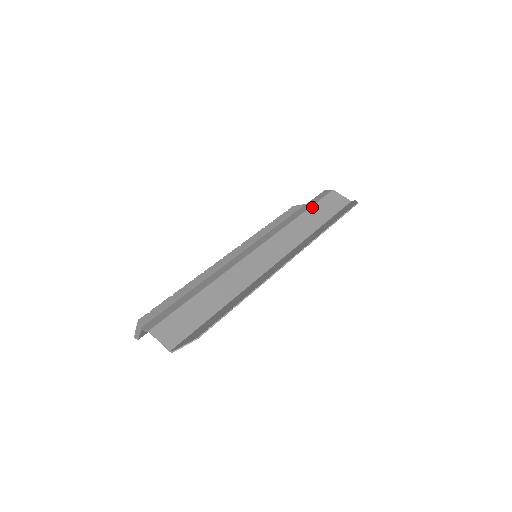
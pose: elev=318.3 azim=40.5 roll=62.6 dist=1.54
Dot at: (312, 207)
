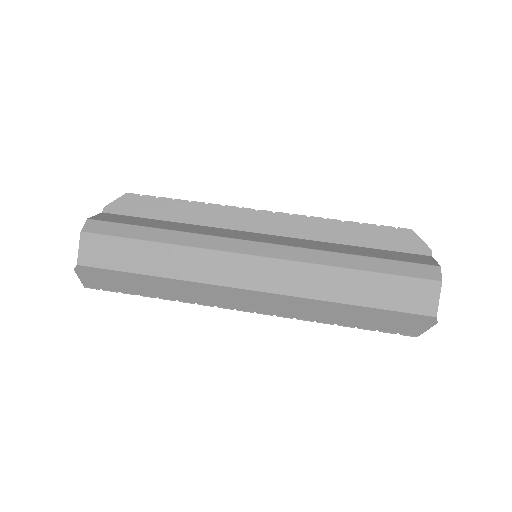
Dot at: (379, 275)
